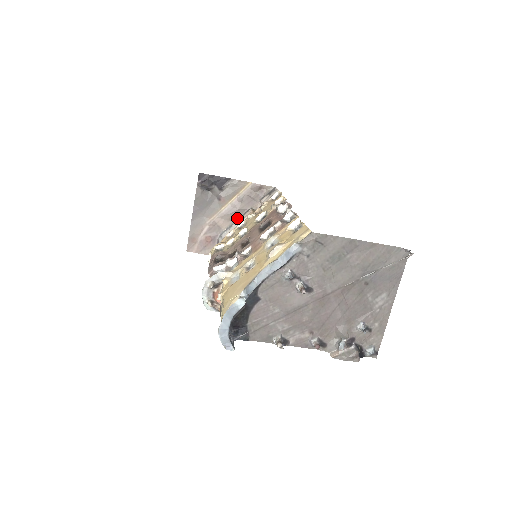
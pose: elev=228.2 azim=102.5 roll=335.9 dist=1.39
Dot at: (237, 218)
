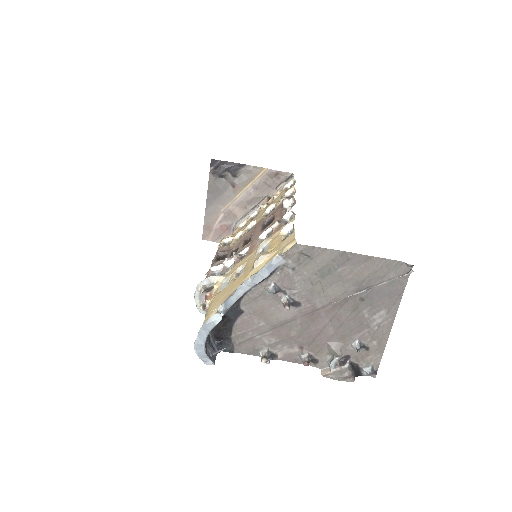
Dot at: (253, 206)
